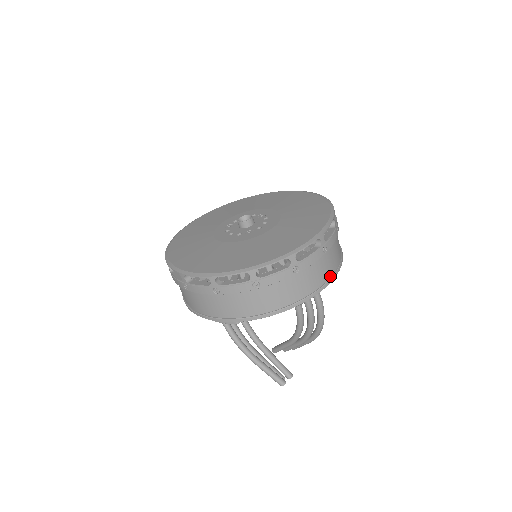
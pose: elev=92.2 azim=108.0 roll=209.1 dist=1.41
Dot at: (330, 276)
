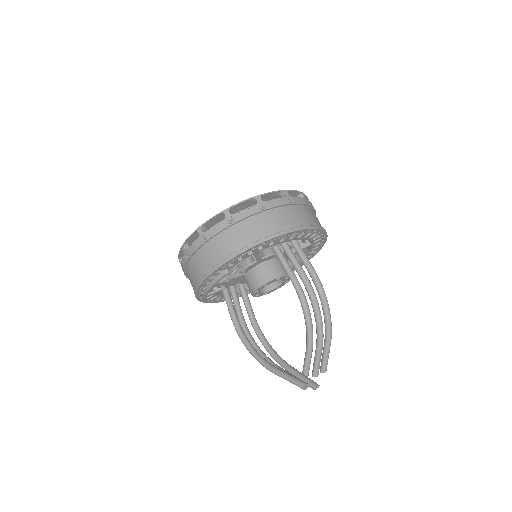
Dot at: (304, 226)
